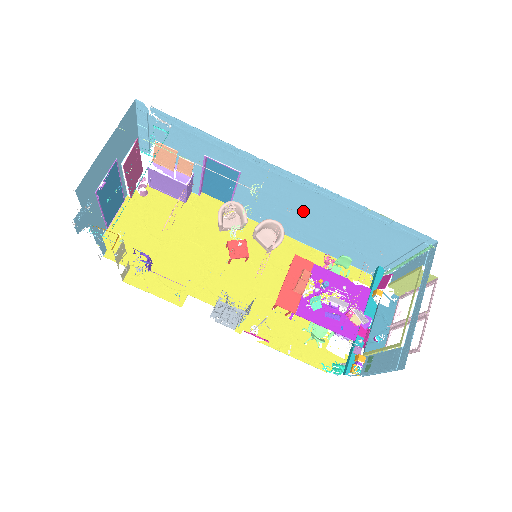
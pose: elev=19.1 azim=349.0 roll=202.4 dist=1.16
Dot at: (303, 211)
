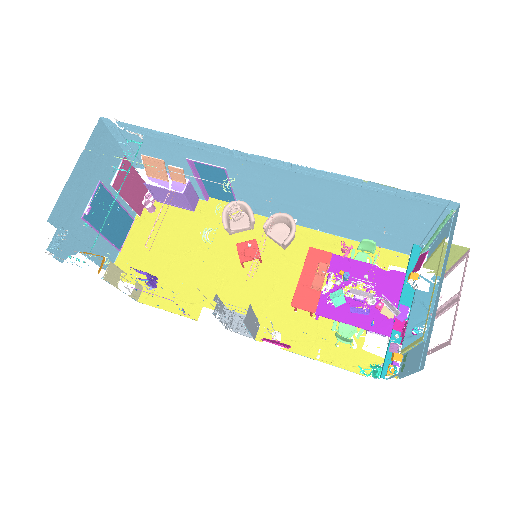
Dot at: (304, 197)
